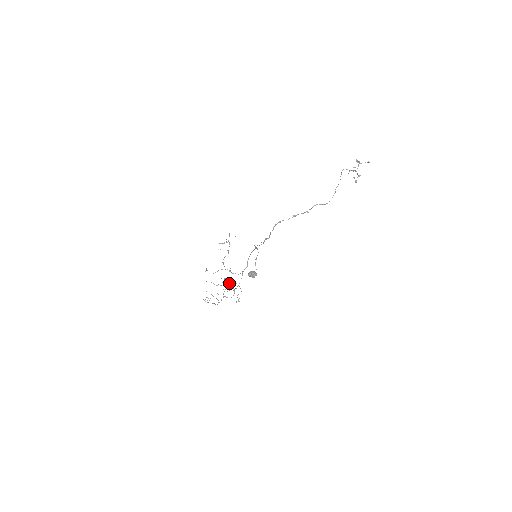
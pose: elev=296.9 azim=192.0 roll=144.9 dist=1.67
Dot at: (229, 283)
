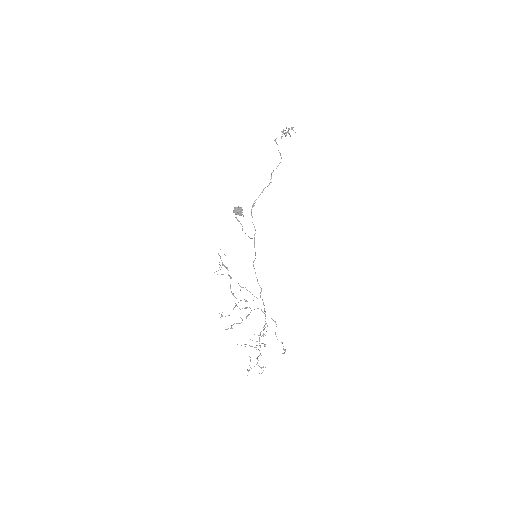
Dot at: (251, 310)
